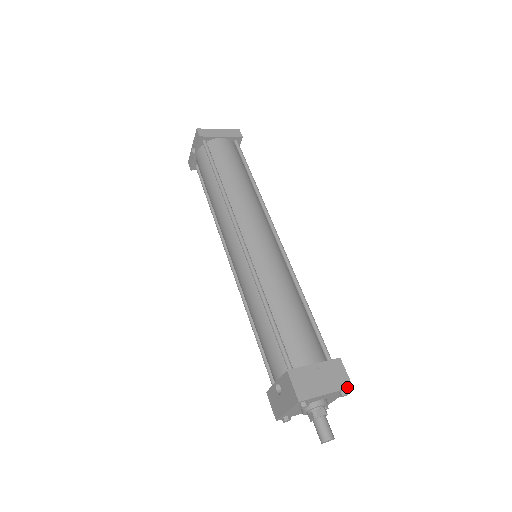
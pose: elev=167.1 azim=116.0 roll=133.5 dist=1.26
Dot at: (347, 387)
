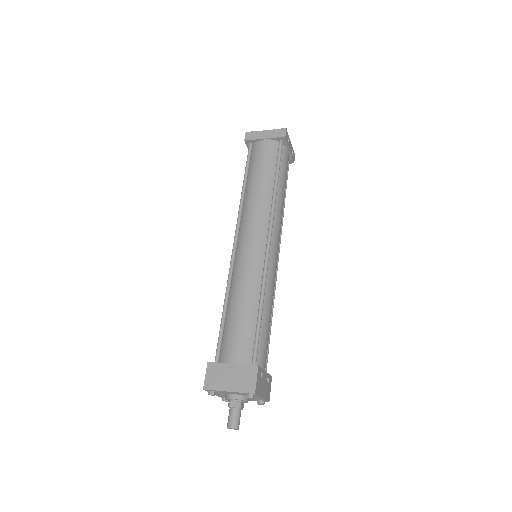
Dot at: (249, 392)
